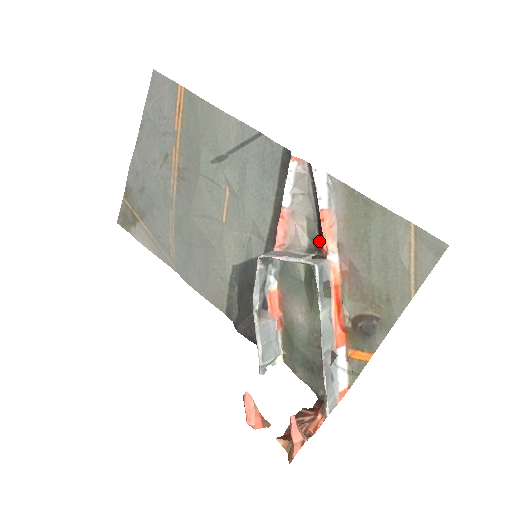
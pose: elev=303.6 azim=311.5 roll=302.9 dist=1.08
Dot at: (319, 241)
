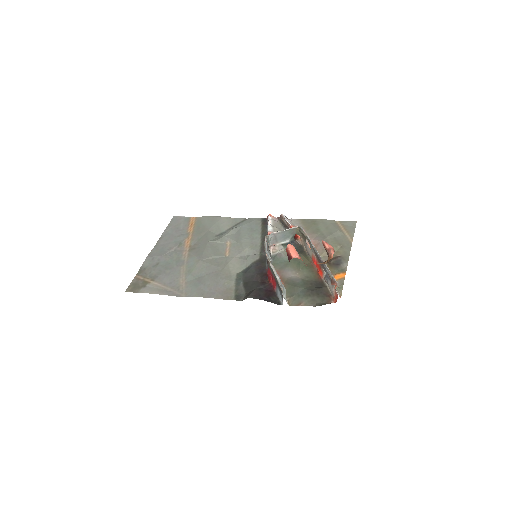
Dot at: occluded
